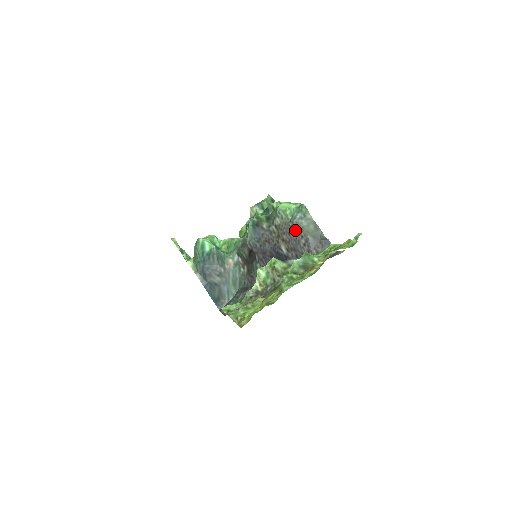
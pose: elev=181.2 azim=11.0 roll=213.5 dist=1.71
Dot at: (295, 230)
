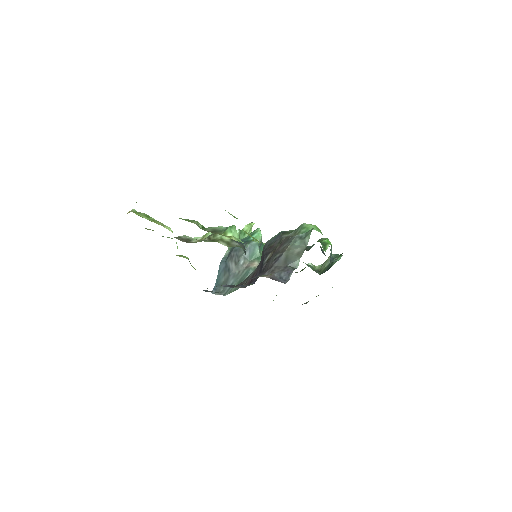
Dot at: (286, 244)
